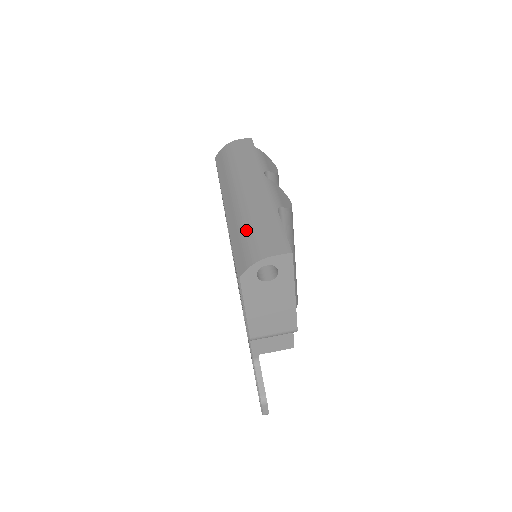
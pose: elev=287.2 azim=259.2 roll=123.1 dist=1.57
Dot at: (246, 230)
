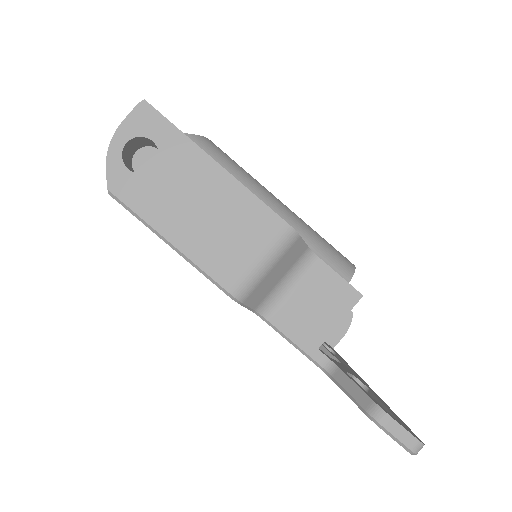
Dot at: occluded
